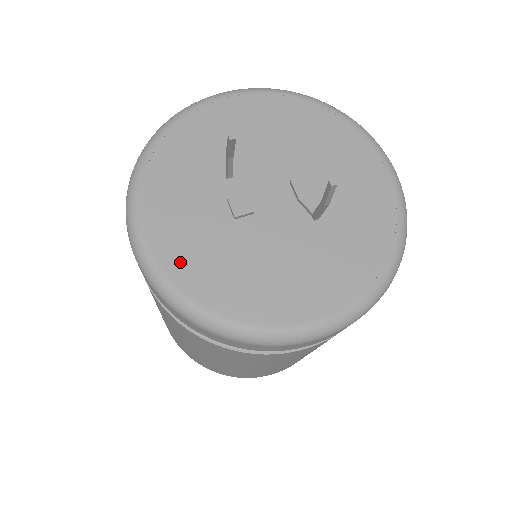
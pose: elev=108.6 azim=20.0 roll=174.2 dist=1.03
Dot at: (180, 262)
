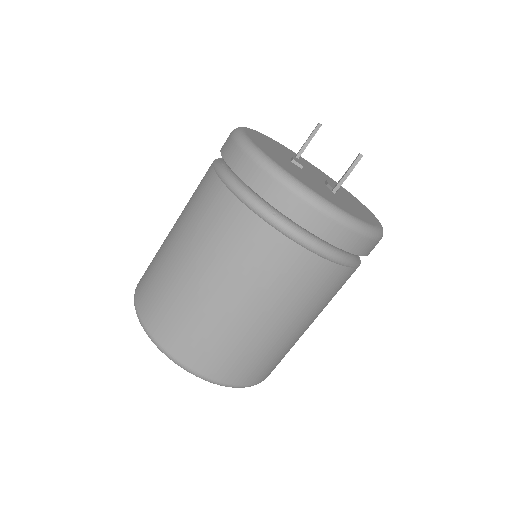
Dot at: (257, 141)
